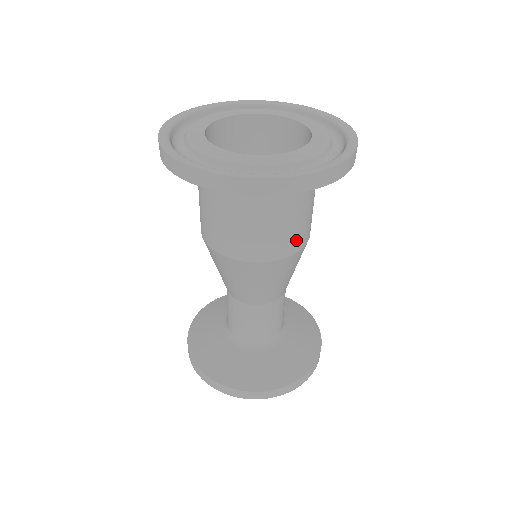
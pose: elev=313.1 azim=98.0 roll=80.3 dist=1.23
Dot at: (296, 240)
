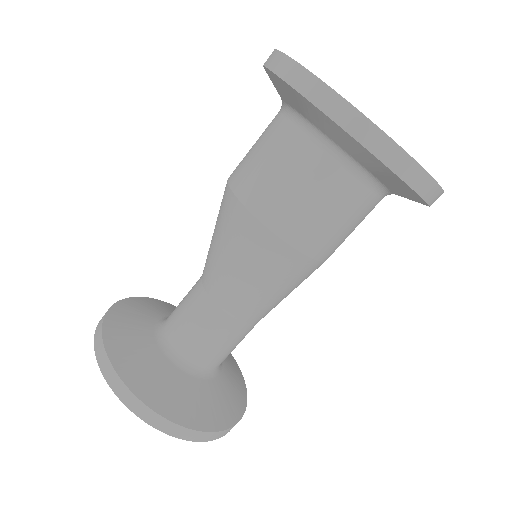
Dot at: (288, 219)
